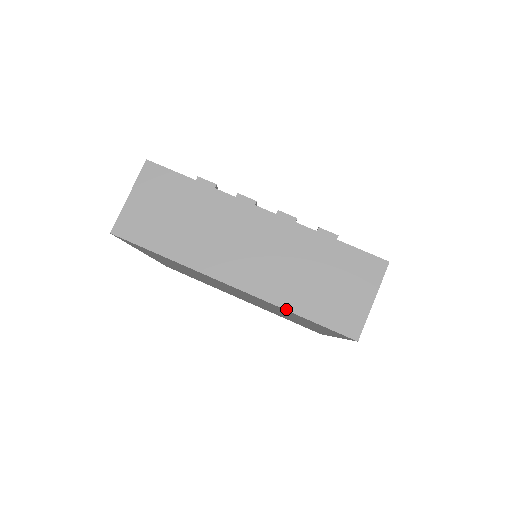
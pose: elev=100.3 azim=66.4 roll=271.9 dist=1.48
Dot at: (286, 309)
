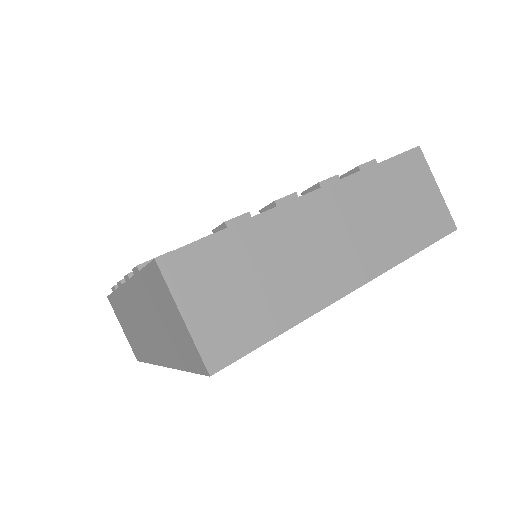
Dot at: (403, 260)
